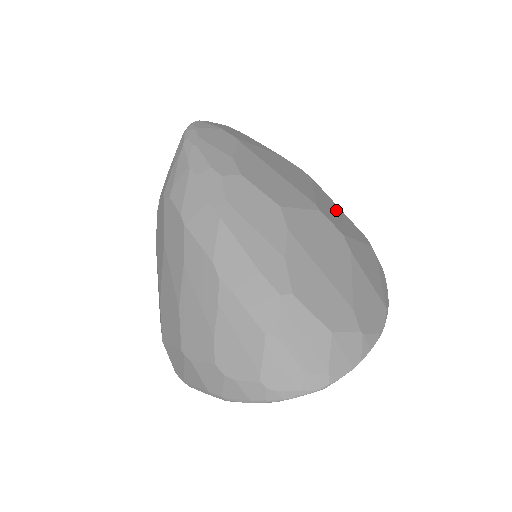
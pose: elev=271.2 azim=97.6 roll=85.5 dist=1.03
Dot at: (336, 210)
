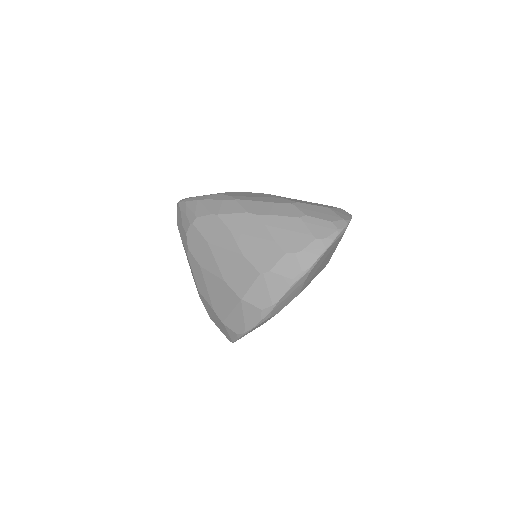
Dot at: occluded
